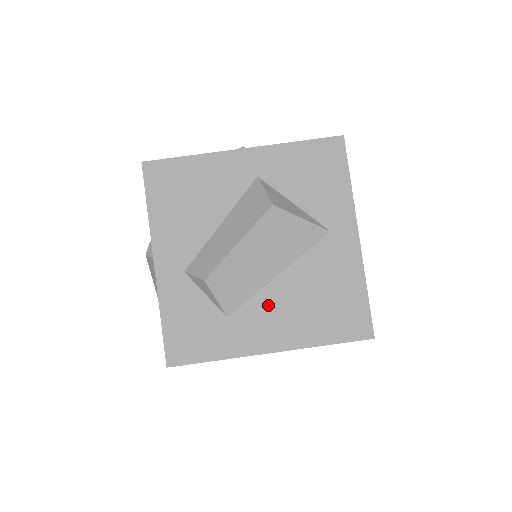
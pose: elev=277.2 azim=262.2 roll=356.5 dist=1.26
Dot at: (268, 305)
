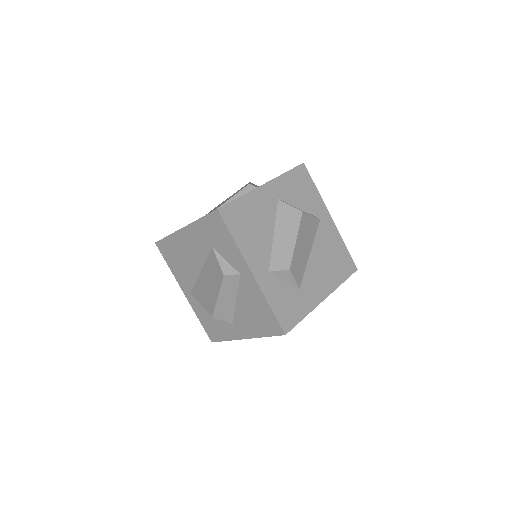
Dot at: (313, 273)
